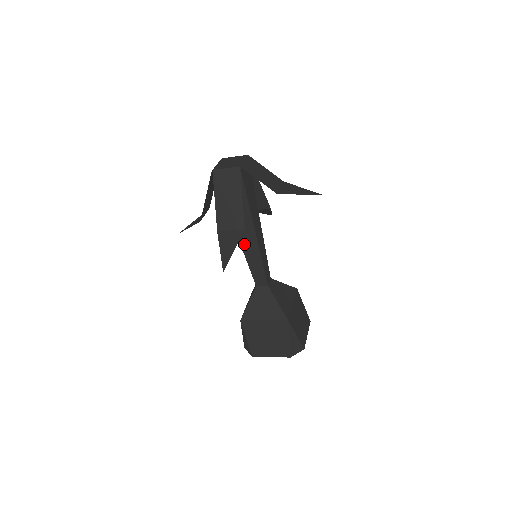
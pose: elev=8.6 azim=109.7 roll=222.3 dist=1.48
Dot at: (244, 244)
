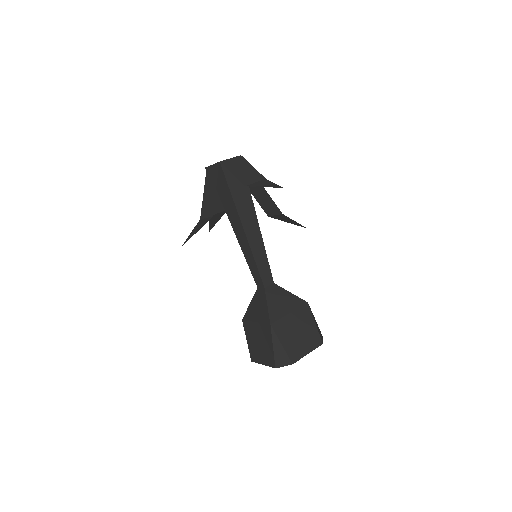
Dot at: (240, 240)
